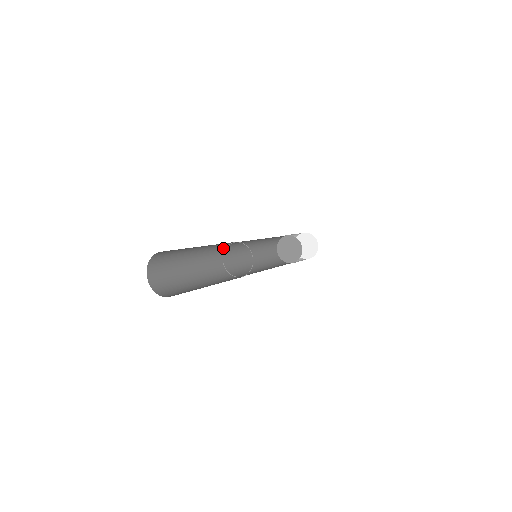
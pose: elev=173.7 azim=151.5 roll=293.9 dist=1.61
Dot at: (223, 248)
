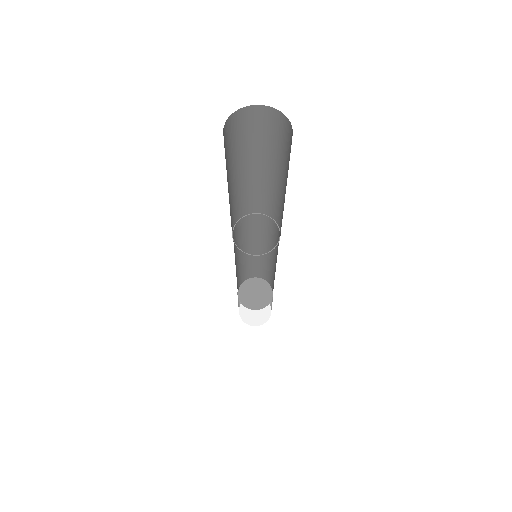
Dot at: (259, 210)
